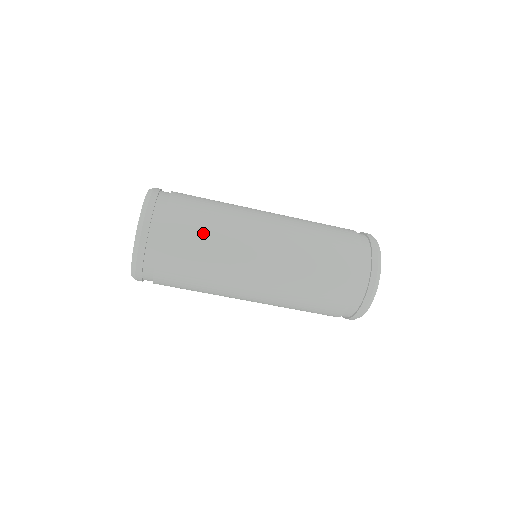
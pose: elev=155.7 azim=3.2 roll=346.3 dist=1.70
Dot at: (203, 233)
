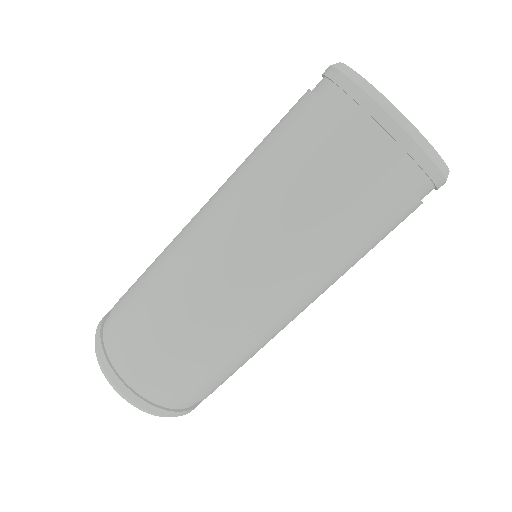
Dot at: occluded
